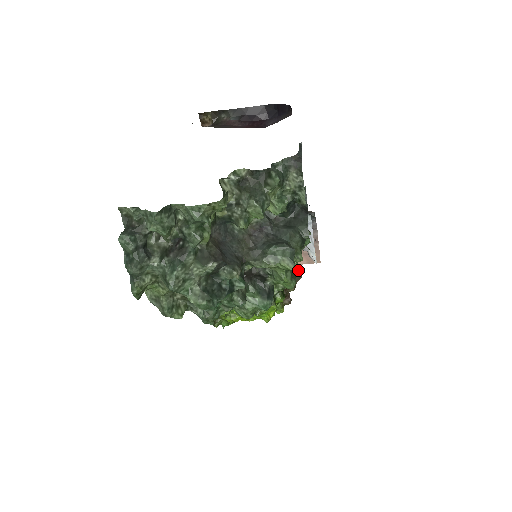
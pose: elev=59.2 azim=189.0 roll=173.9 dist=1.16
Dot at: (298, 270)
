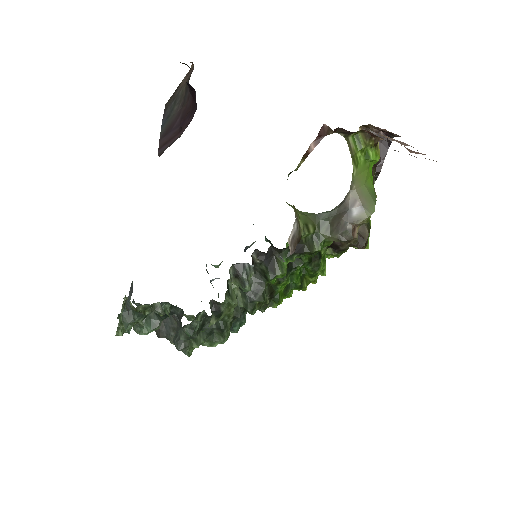
Dot at: (345, 231)
